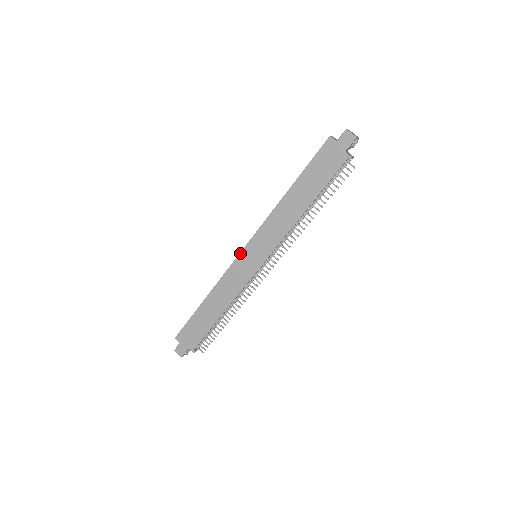
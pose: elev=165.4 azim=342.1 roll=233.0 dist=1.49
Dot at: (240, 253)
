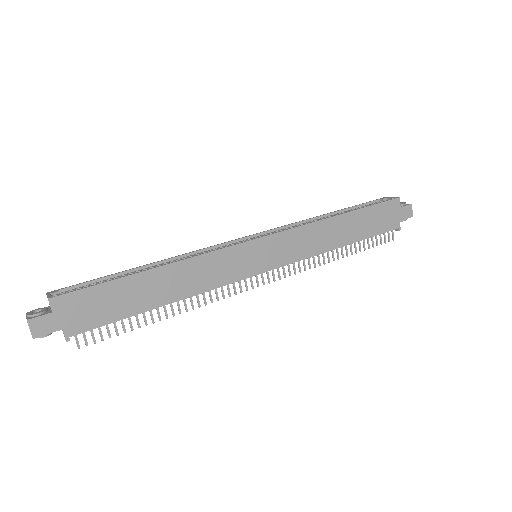
Dot at: (251, 240)
